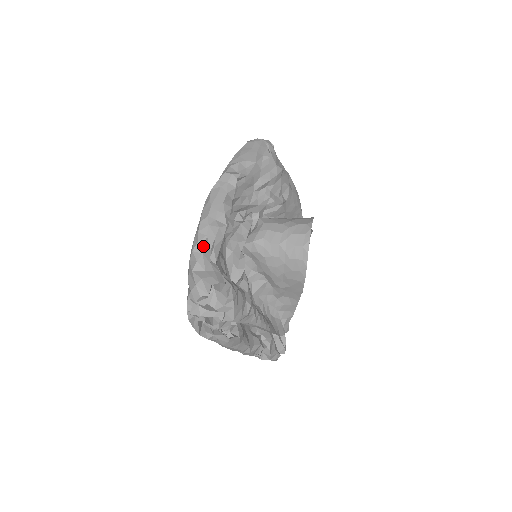
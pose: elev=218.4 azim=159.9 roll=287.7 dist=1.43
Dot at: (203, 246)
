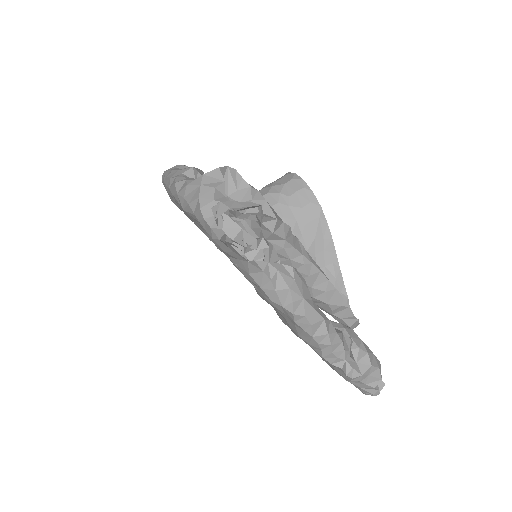
Dot at: (184, 177)
